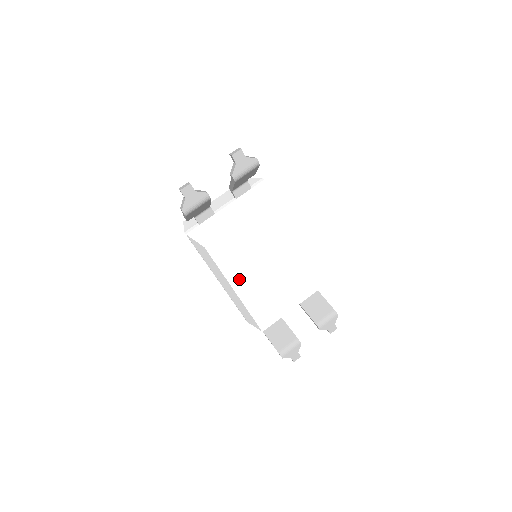
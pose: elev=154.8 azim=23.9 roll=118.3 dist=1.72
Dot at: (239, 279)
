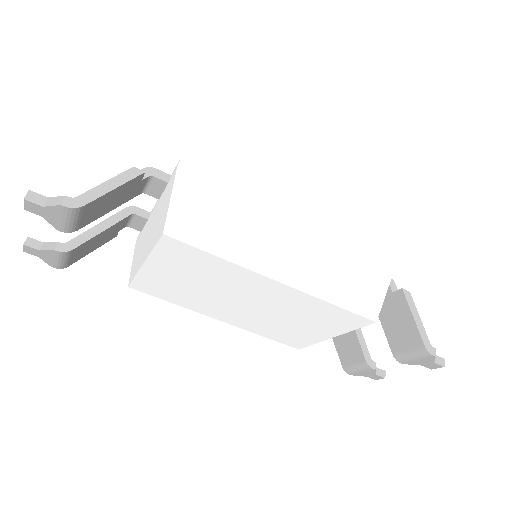
Dot at: (209, 310)
